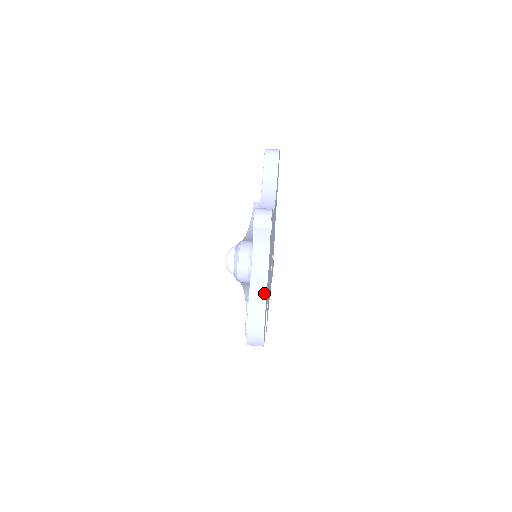
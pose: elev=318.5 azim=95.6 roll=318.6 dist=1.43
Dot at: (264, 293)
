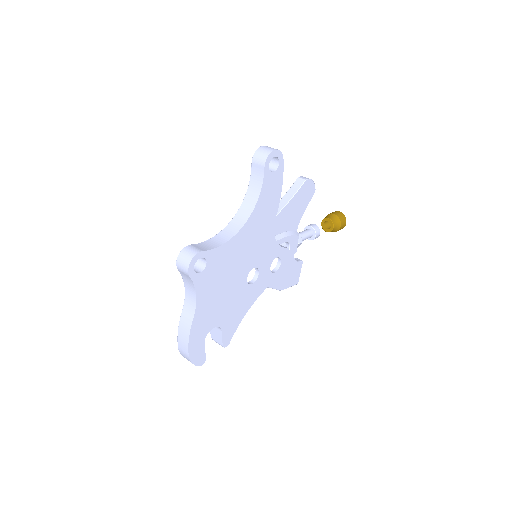
Dot at: (188, 329)
